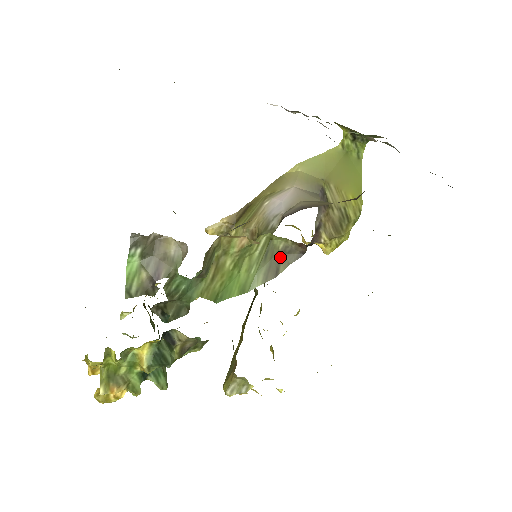
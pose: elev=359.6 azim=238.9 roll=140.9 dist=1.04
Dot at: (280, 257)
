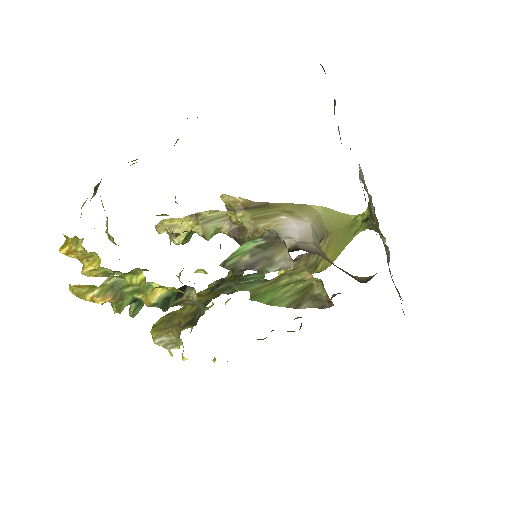
Dot at: (310, 298)
